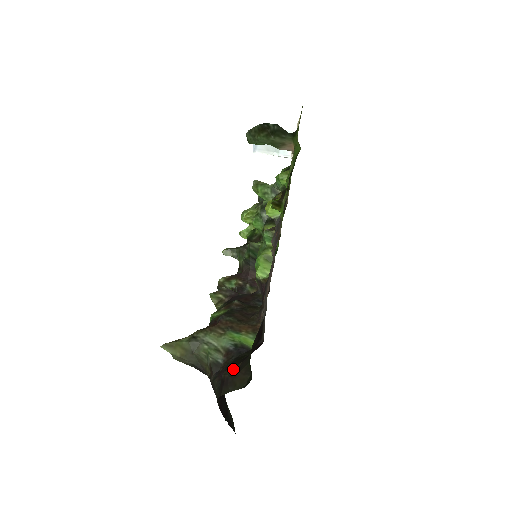
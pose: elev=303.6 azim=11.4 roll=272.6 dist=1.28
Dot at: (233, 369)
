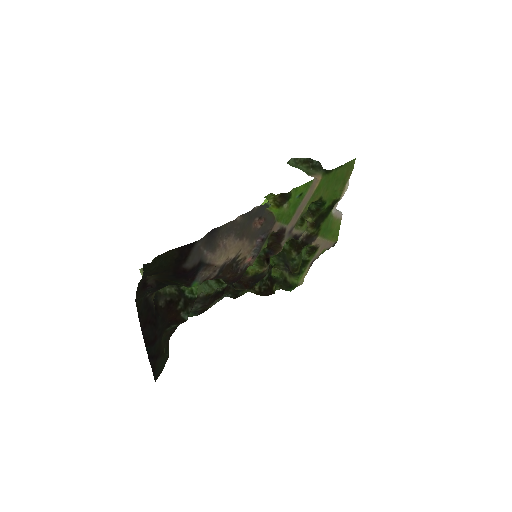
Dot at: (154, 275)
